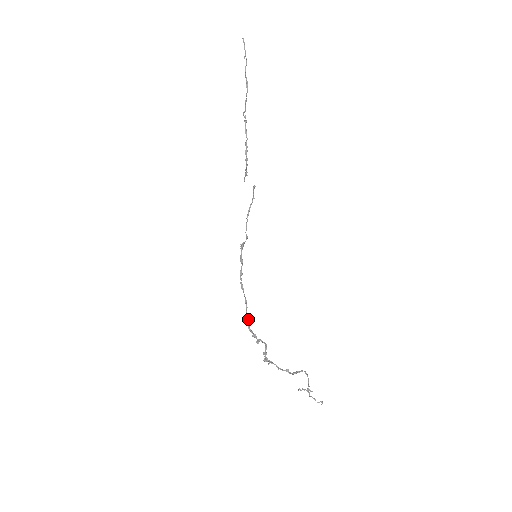
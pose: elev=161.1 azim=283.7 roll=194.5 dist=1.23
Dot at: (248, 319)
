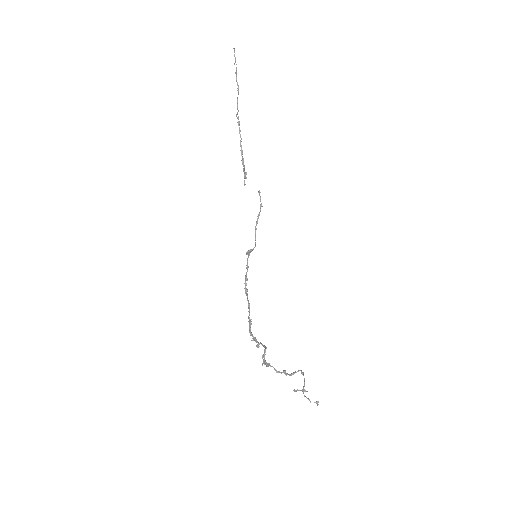
Dot at: (249, 323)
